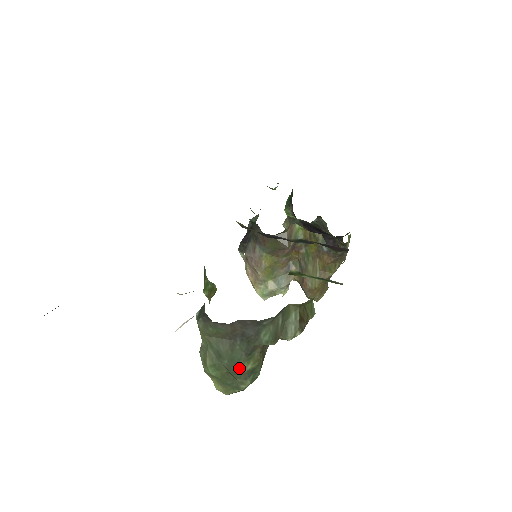
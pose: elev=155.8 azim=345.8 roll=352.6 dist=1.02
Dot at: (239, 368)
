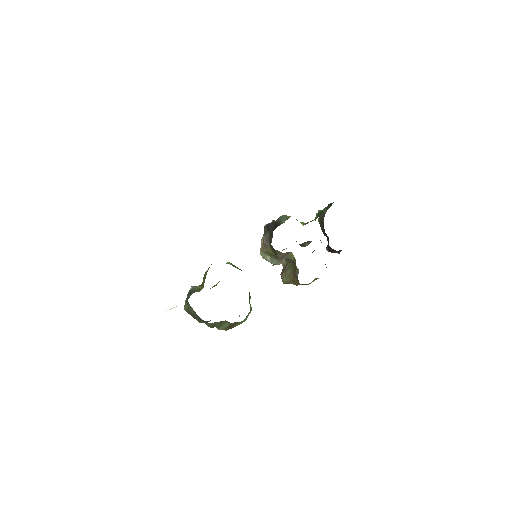
Dot at: (196, 319)
